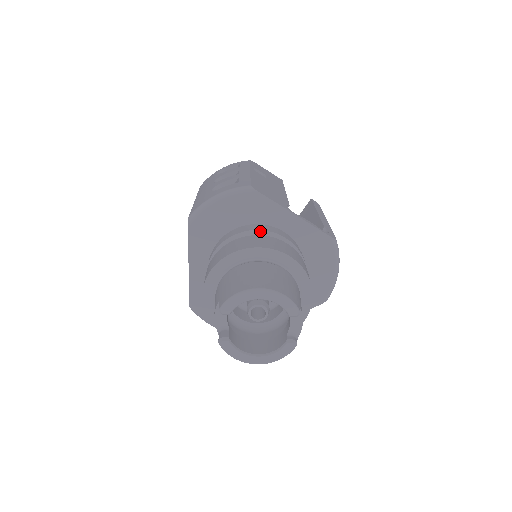
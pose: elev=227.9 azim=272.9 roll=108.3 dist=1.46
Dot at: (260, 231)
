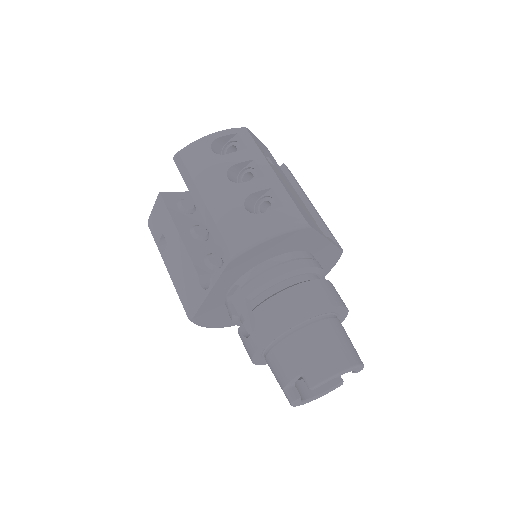
Dot at: (306, 268)
